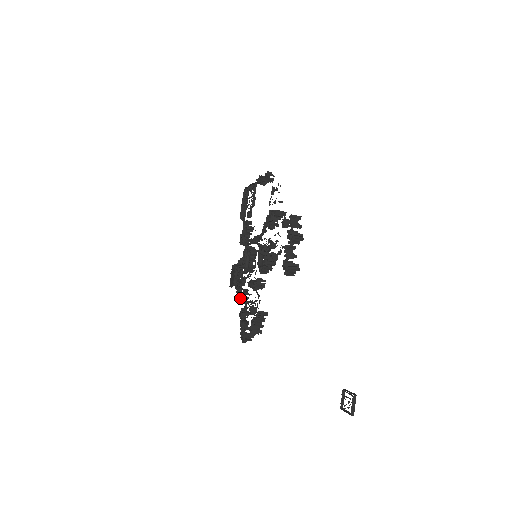
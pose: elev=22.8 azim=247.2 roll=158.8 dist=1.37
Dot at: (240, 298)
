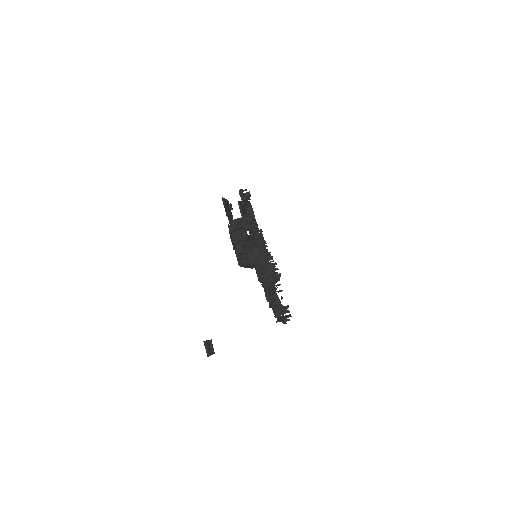
Dot at: occluded
